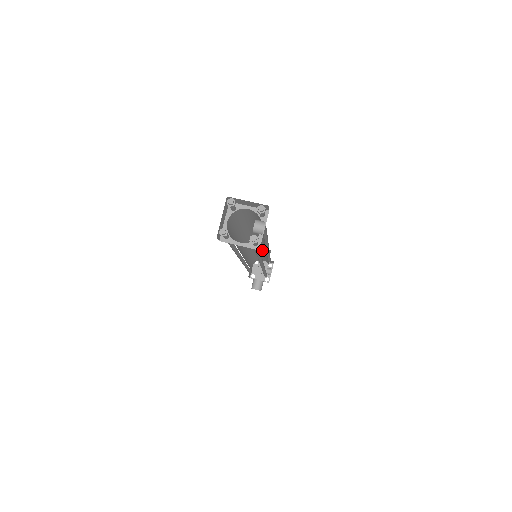
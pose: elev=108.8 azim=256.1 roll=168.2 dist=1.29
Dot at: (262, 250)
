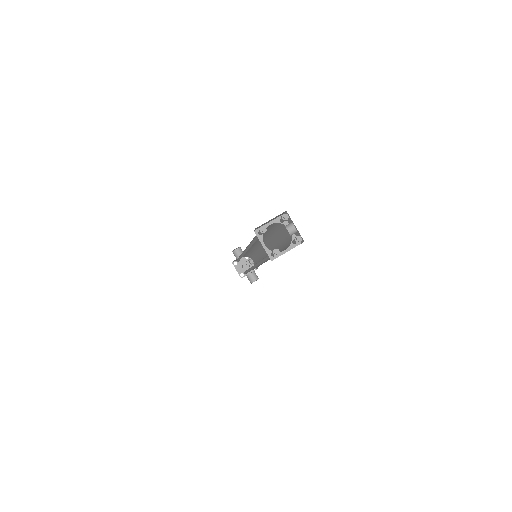
Dot at: (250, 249)
